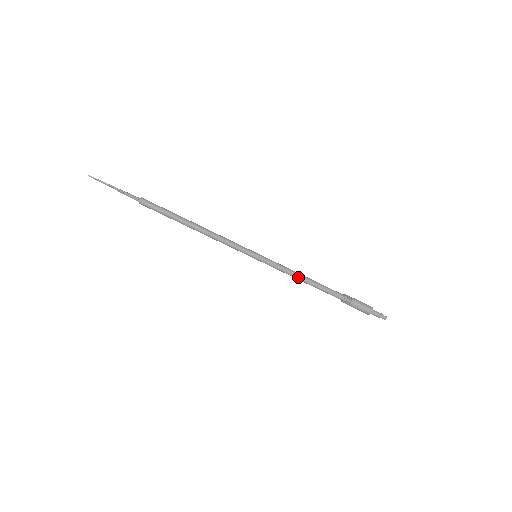
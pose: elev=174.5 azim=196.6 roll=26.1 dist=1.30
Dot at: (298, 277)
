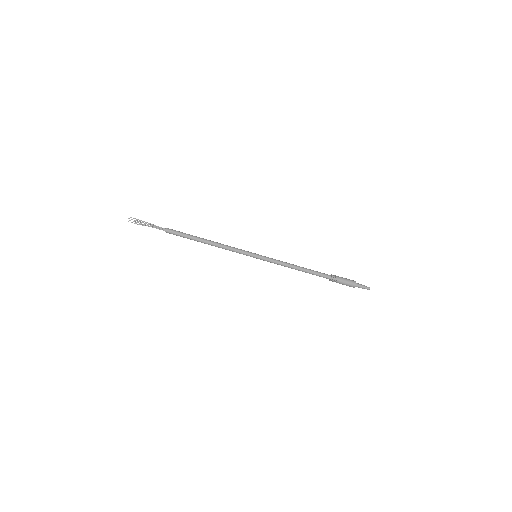
Dot at: (291, 265)
